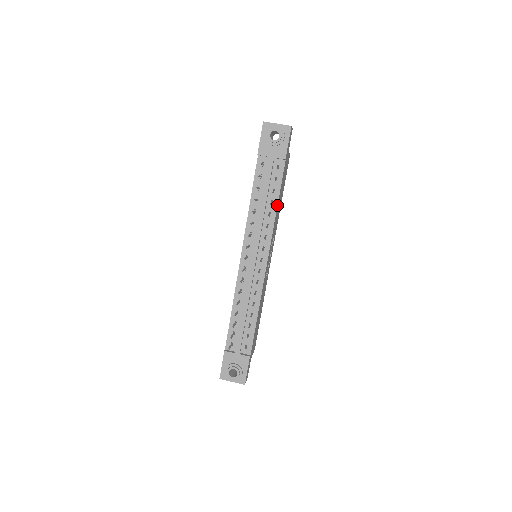
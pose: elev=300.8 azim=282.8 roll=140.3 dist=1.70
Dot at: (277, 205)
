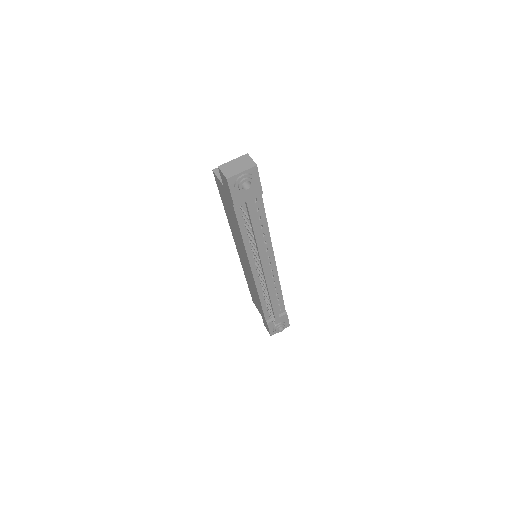
Dot at: (267, 225)
